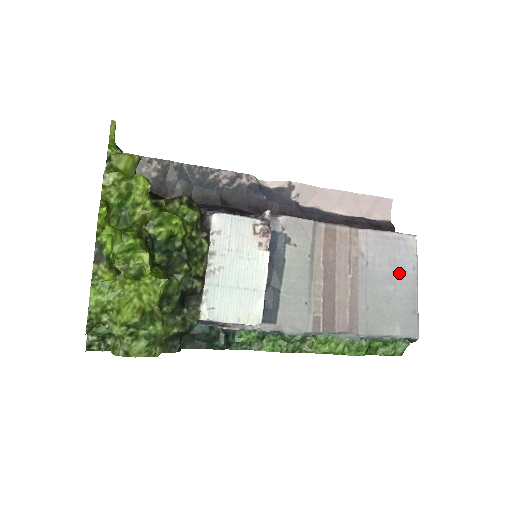
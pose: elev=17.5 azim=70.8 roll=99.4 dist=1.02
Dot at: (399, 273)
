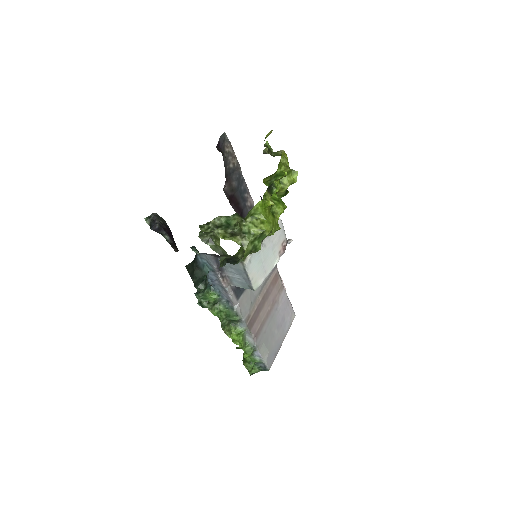
Dot at: (282, 327)
